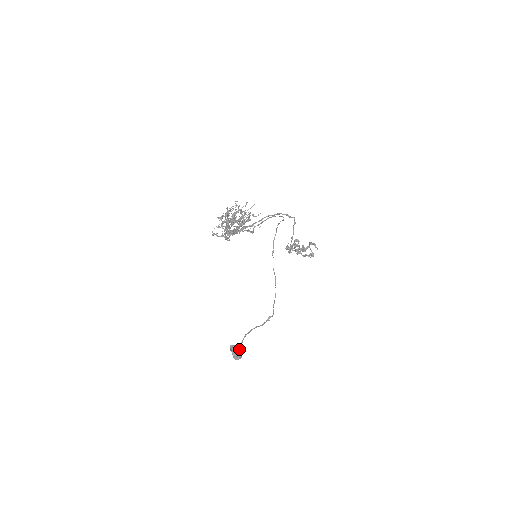
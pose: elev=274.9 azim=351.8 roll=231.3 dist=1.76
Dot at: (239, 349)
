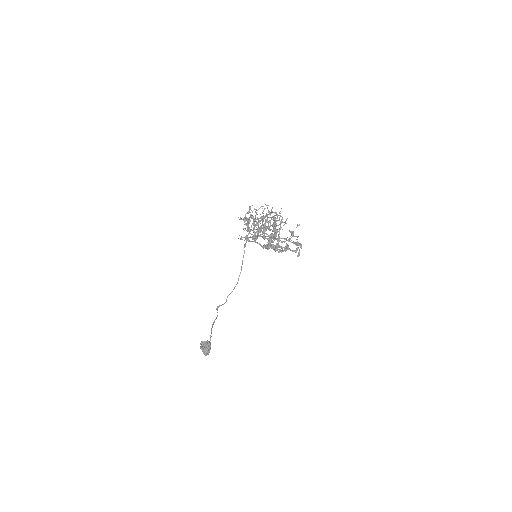
Dot at: (210, 345)
